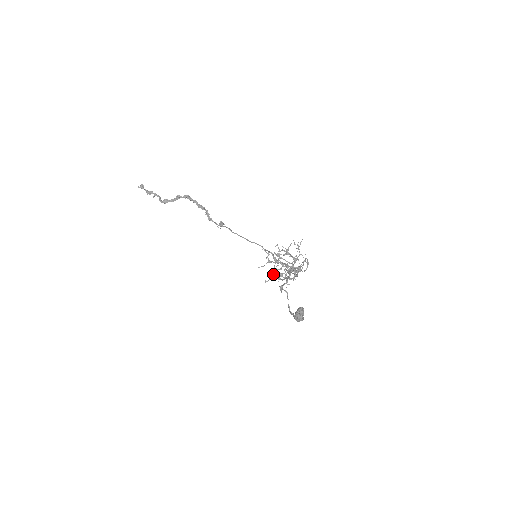
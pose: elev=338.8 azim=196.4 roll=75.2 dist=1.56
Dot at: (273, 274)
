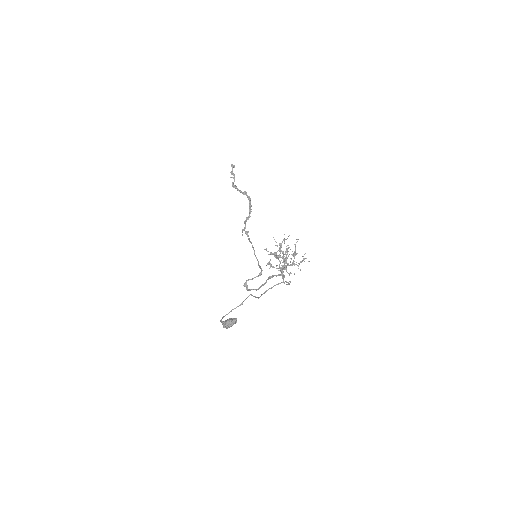
Dot at: (246, 282)
